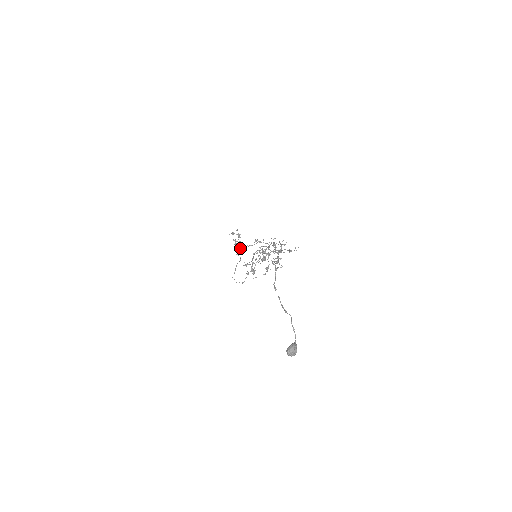
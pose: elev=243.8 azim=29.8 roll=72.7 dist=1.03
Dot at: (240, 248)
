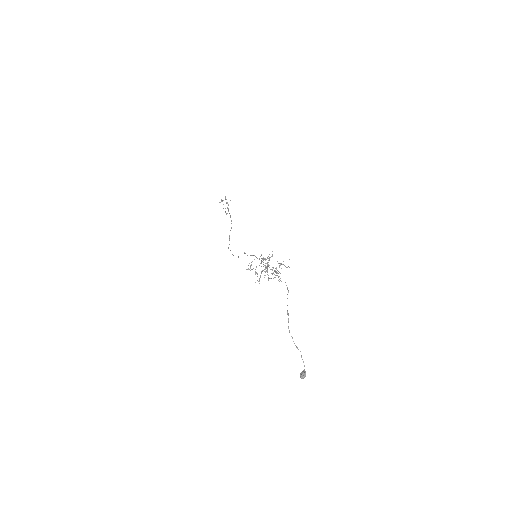
Dot at: occluded
